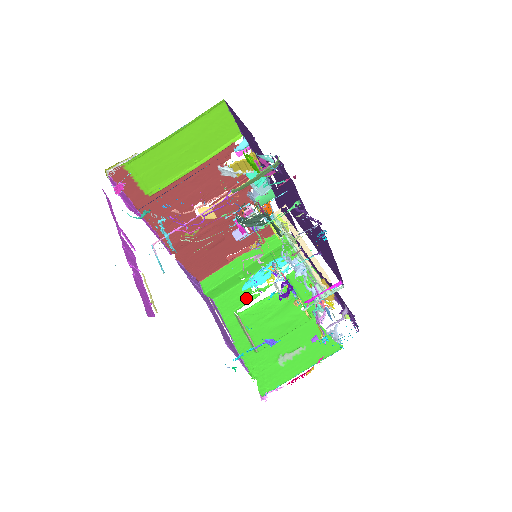
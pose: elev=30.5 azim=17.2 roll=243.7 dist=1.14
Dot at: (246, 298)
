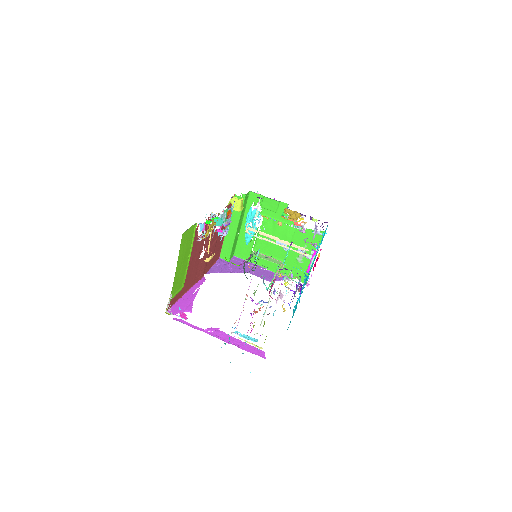
Dot at: (250, 242)
